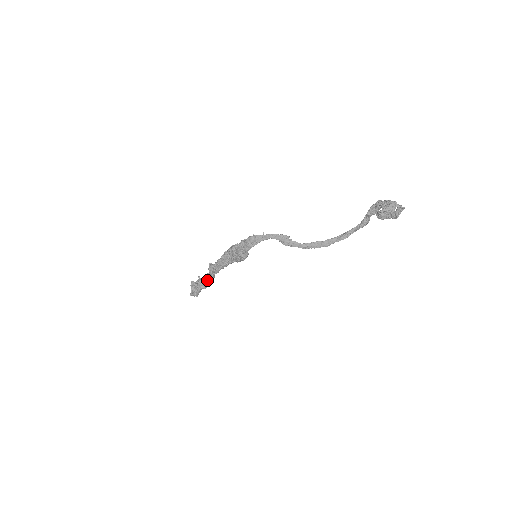
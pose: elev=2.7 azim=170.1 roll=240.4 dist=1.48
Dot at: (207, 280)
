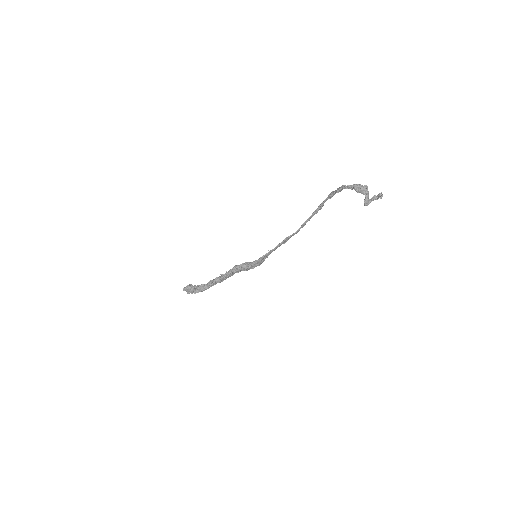
Dot at: occluded
